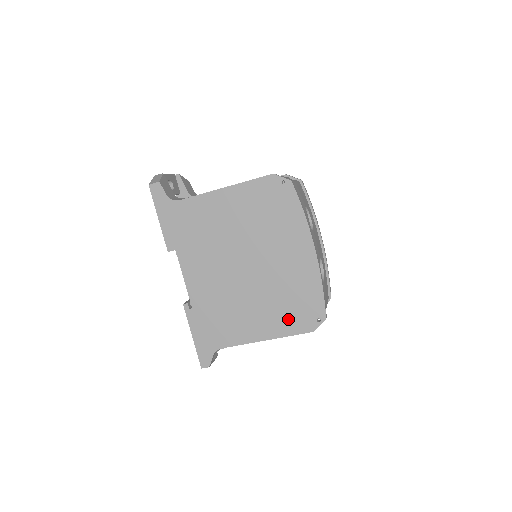
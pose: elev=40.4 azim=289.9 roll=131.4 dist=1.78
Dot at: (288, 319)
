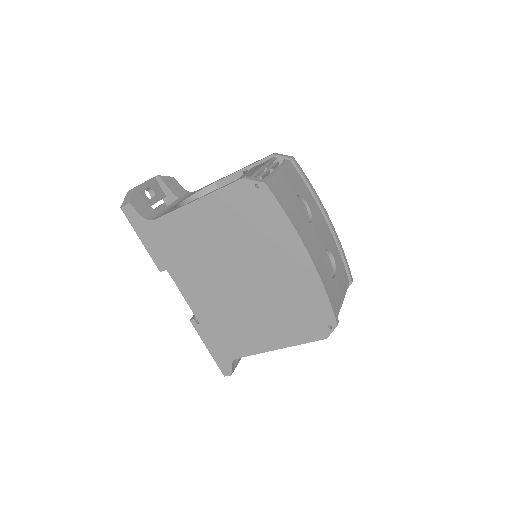
Dot at: (297, 328)
